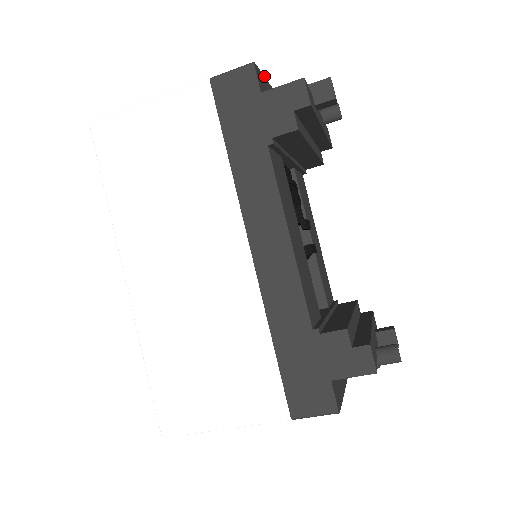
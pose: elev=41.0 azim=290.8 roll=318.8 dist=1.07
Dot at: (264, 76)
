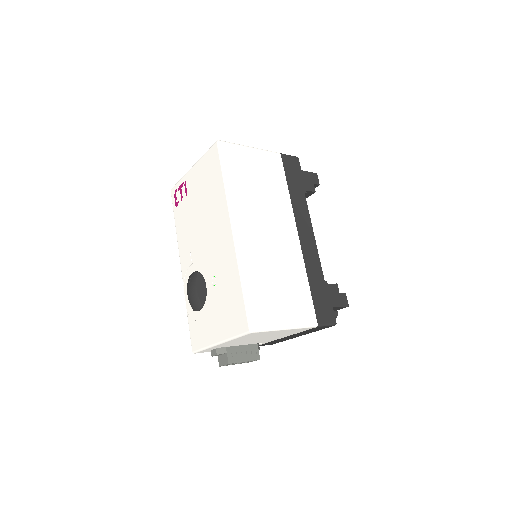
Dot at: occluded
